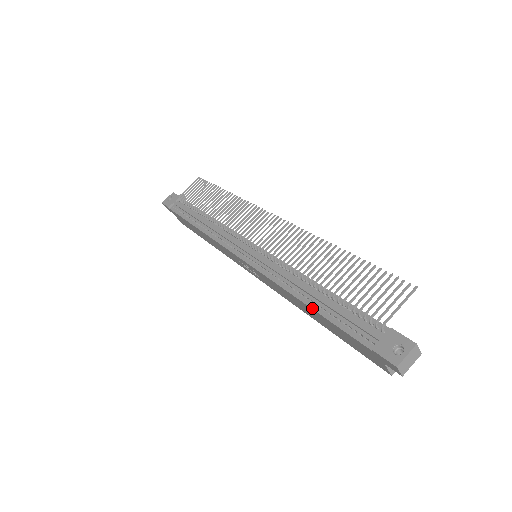
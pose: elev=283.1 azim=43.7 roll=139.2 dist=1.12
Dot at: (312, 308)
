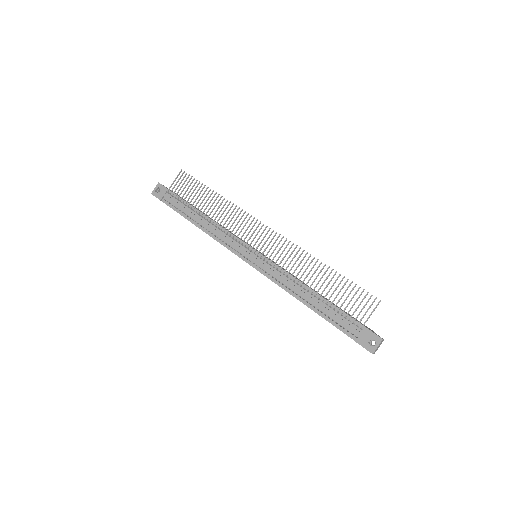
Dot at: occluded
